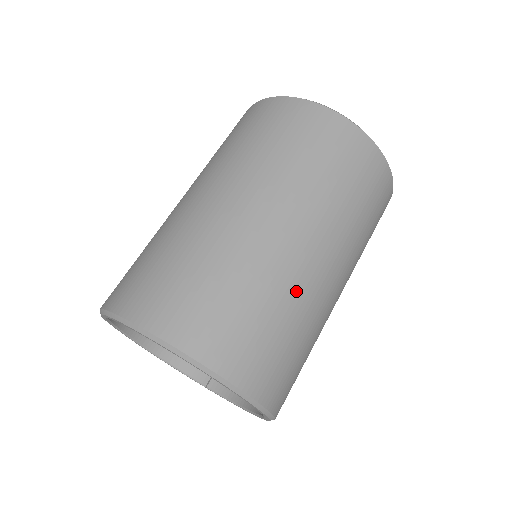
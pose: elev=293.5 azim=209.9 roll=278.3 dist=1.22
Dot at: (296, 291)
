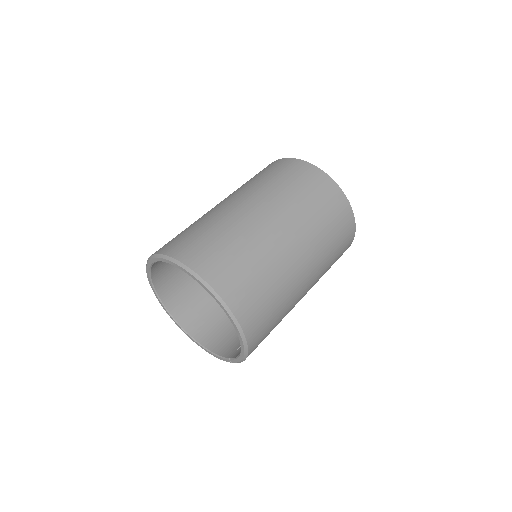
Dot at: (239, 226)
